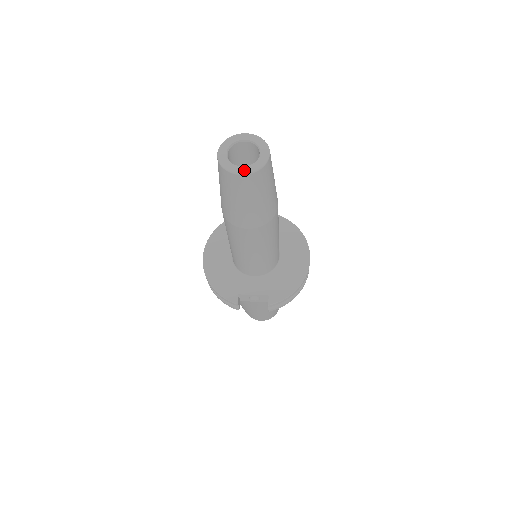
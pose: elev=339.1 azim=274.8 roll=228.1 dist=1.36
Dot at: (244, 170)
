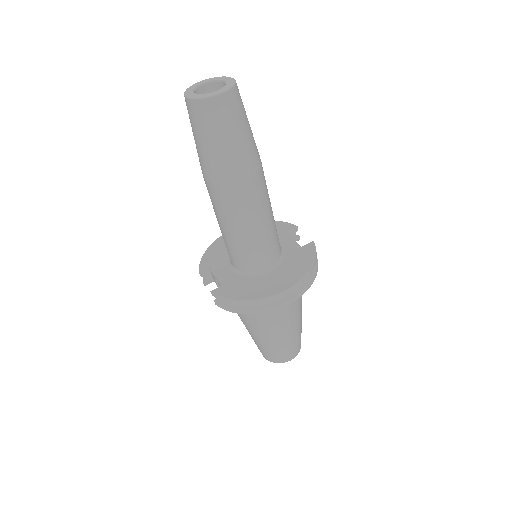
Dot at: (190, 95)
